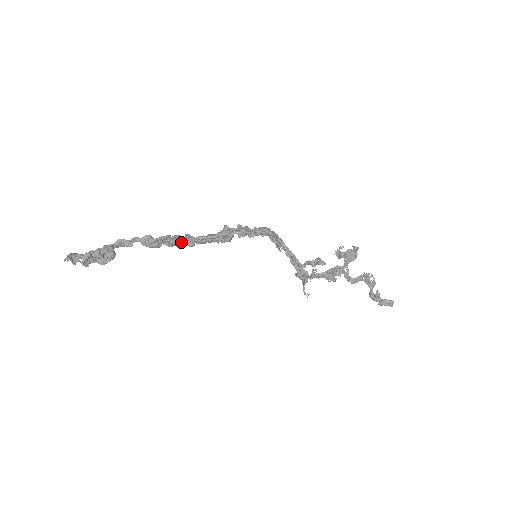
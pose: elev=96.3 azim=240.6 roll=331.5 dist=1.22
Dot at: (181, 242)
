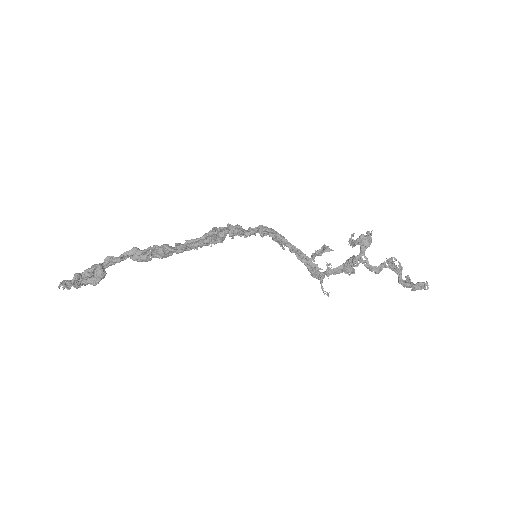
Dot at: (170, 250)
